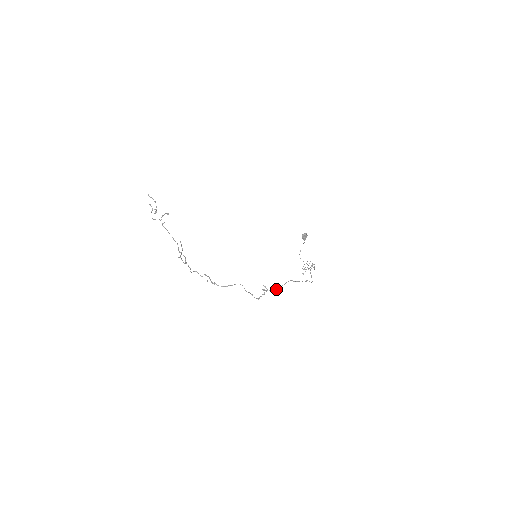
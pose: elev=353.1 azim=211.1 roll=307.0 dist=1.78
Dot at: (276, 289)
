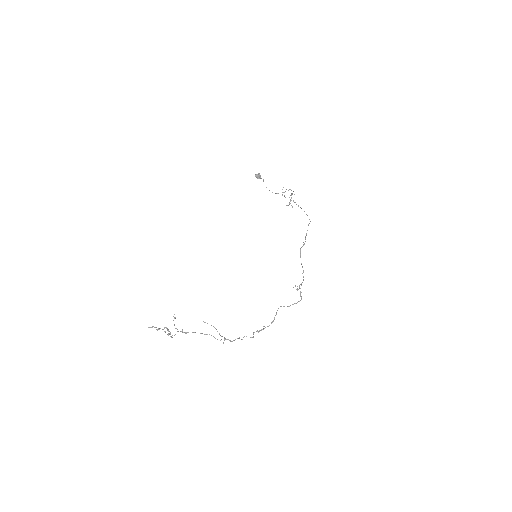
Dot at: occluded
